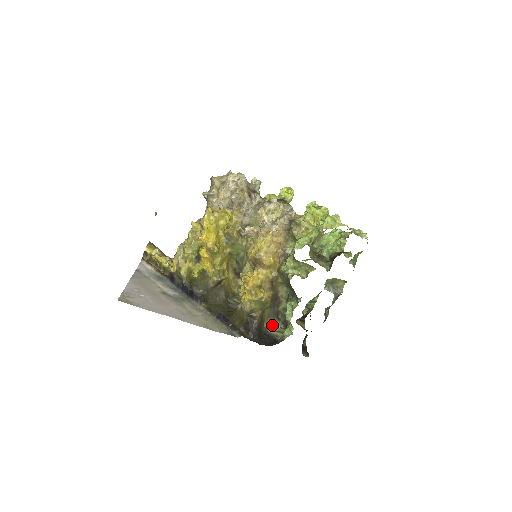
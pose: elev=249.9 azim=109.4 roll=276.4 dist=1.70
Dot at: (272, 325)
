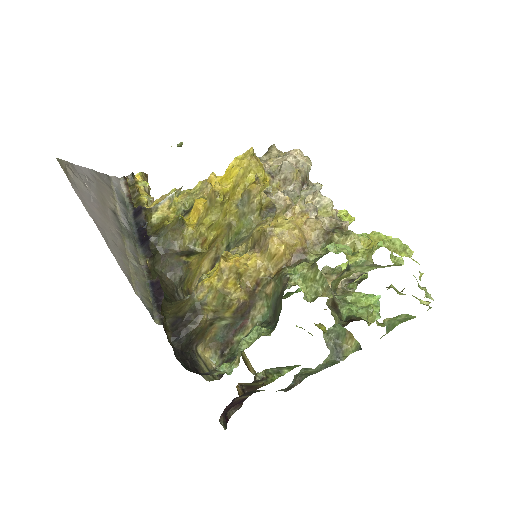
Dot at: (207, 357)
